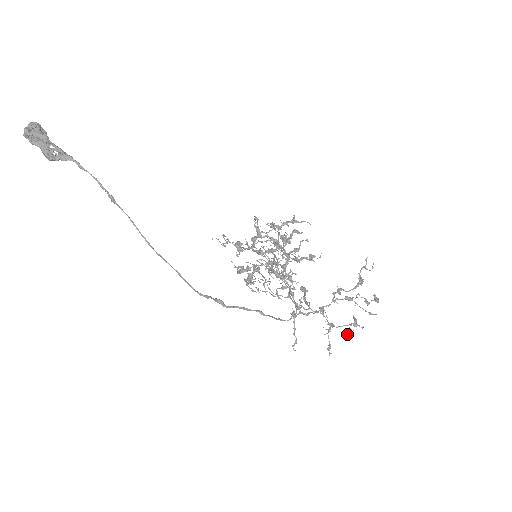
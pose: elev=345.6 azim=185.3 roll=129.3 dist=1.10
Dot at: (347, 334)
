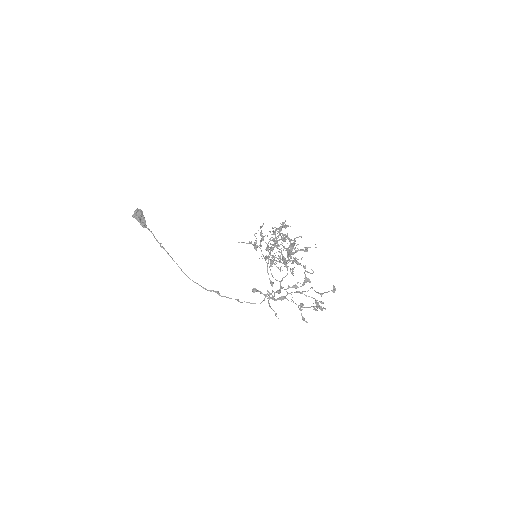
Dot at: (322, 310)
